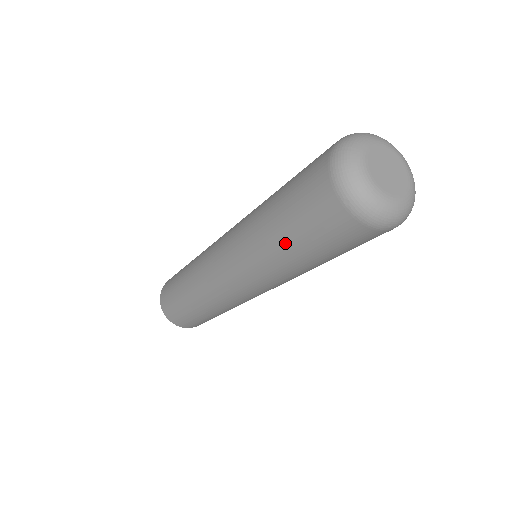
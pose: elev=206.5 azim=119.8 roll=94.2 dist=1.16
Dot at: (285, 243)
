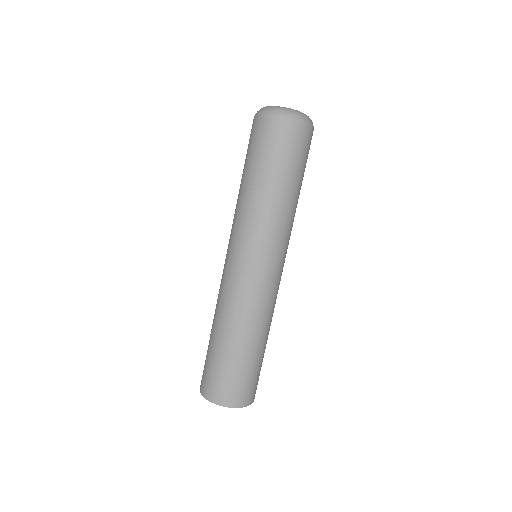
Dot at: (259, 181)
